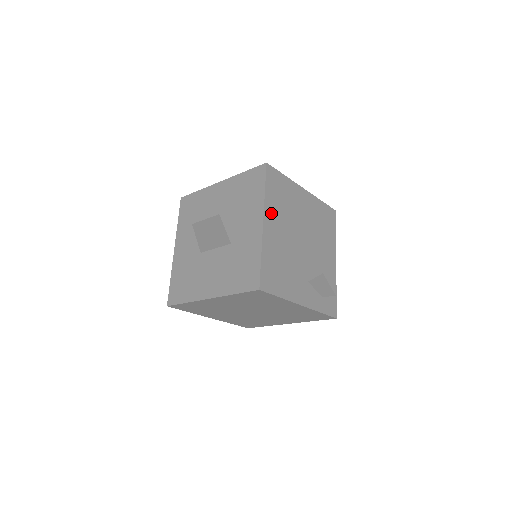
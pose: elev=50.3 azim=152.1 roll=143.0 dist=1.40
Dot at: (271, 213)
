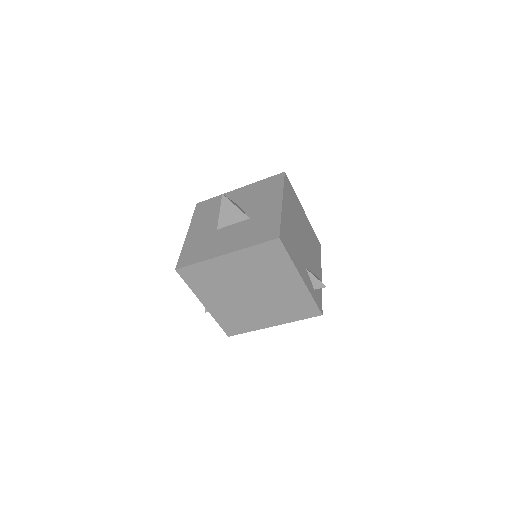
Dot at: (286, 202)
